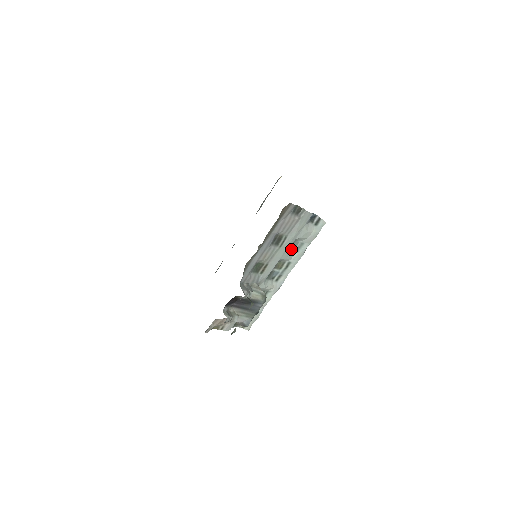
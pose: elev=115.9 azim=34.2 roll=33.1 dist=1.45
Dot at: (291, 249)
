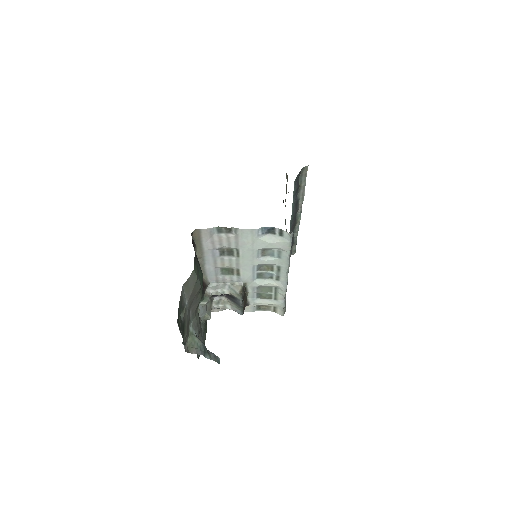
Dot at: (269, 256)
